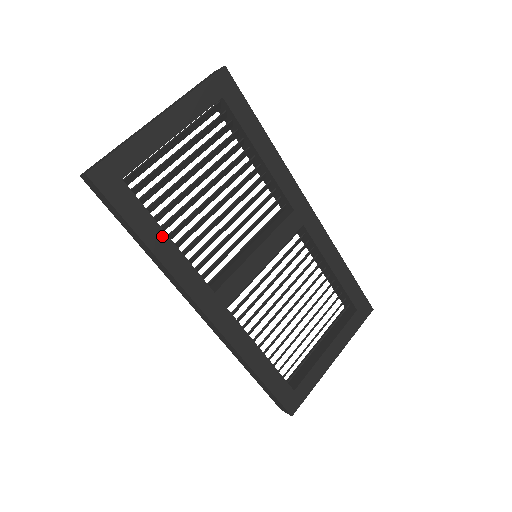
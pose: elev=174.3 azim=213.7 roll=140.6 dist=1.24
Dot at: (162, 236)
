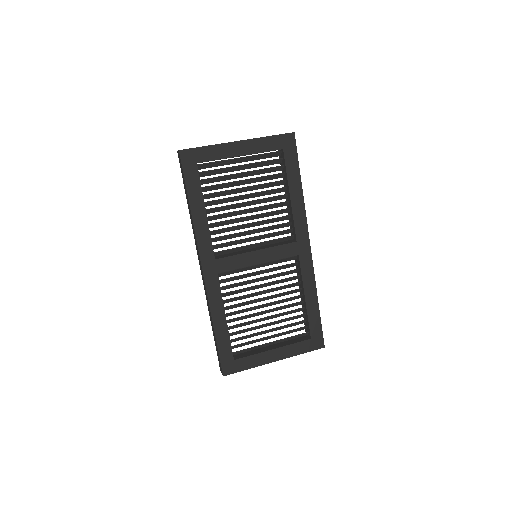
Dot at: (202, 207)
